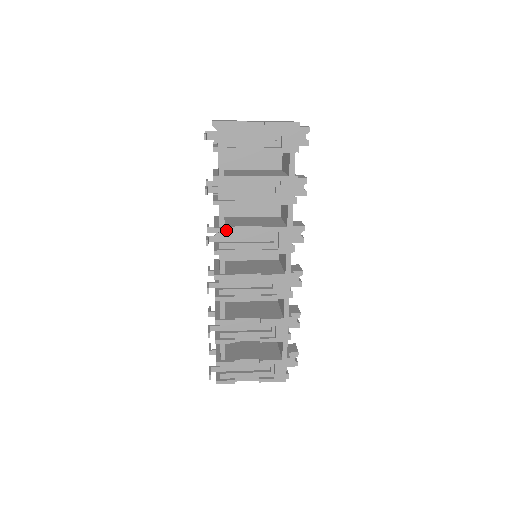
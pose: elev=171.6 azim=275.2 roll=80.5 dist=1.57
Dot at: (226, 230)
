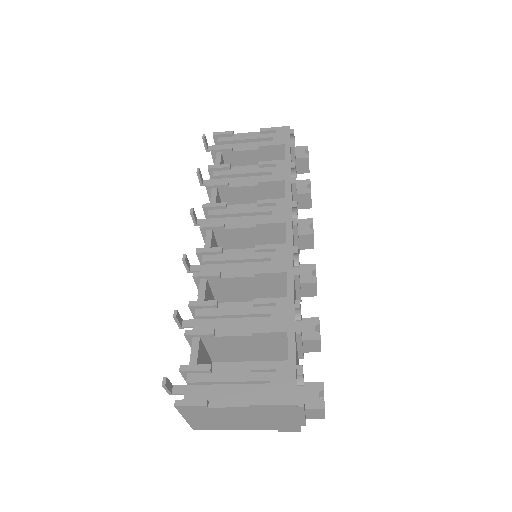
Dot at: (216, 205)
